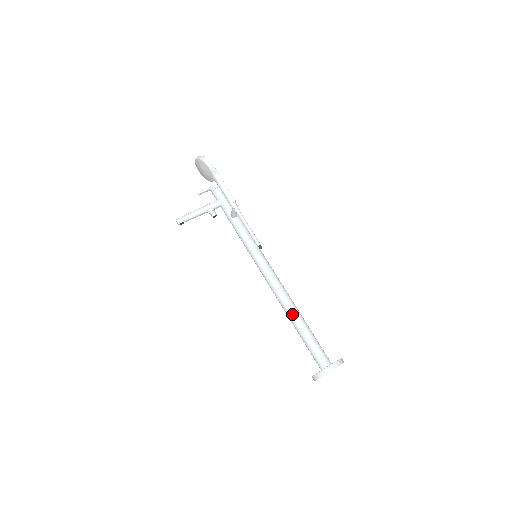
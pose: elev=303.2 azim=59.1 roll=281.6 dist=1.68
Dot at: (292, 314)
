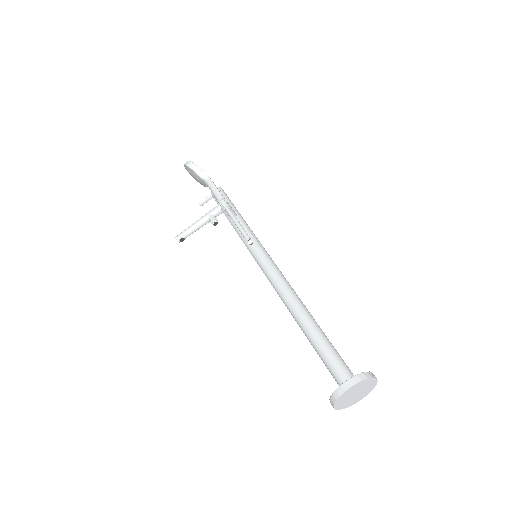
Dot at: (299, 319)
